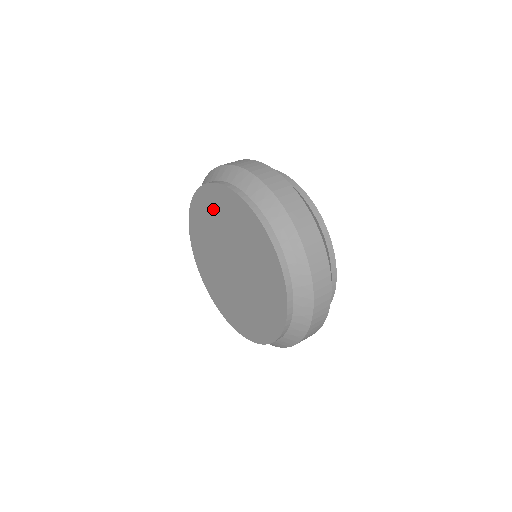
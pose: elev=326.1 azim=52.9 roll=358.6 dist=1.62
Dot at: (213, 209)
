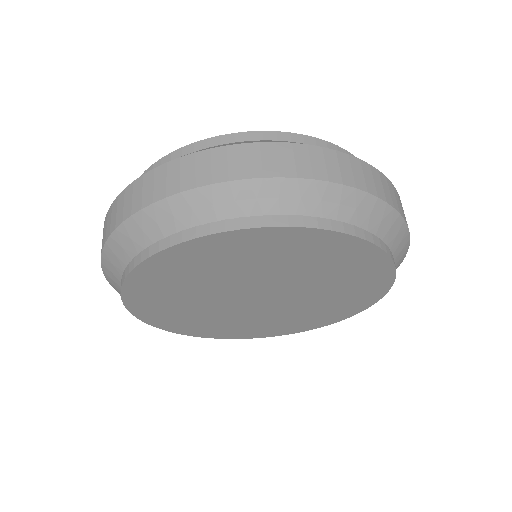
Dot at: (164, 298)
